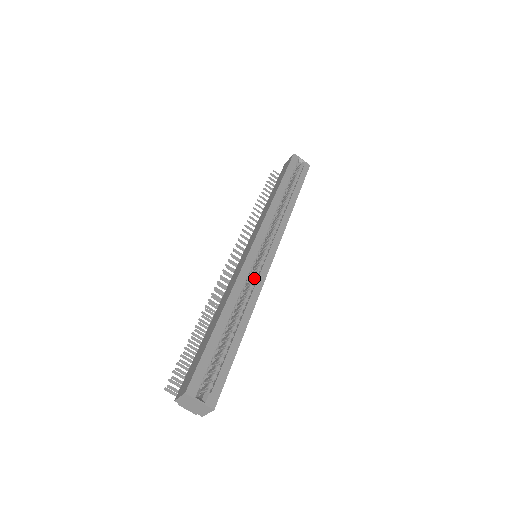
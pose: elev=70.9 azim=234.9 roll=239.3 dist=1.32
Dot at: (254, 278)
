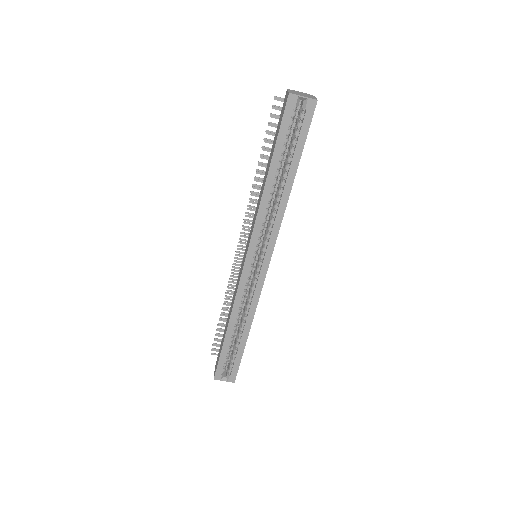
Dot at: (251, 291)
